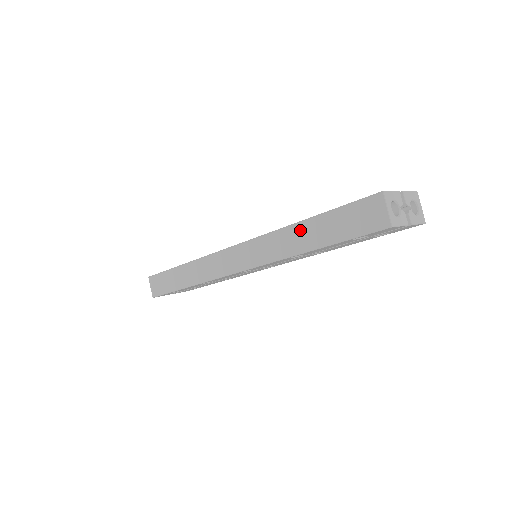
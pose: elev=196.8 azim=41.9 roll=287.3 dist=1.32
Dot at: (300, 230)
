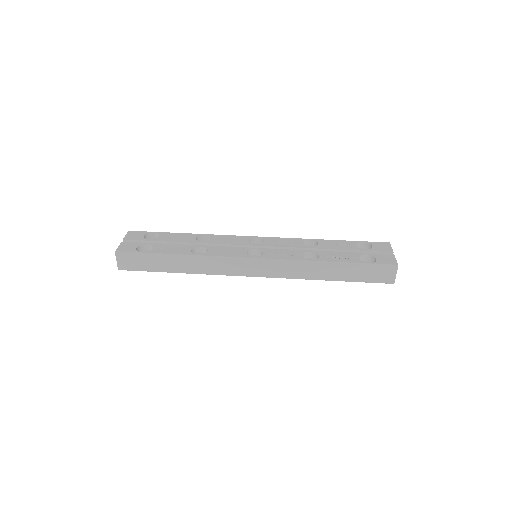
Dot at: (327, 267)
